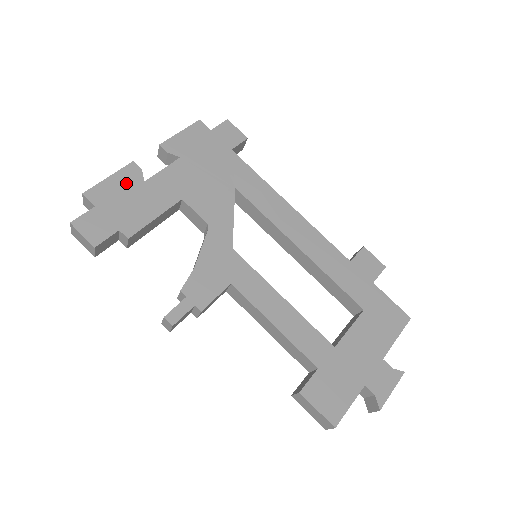
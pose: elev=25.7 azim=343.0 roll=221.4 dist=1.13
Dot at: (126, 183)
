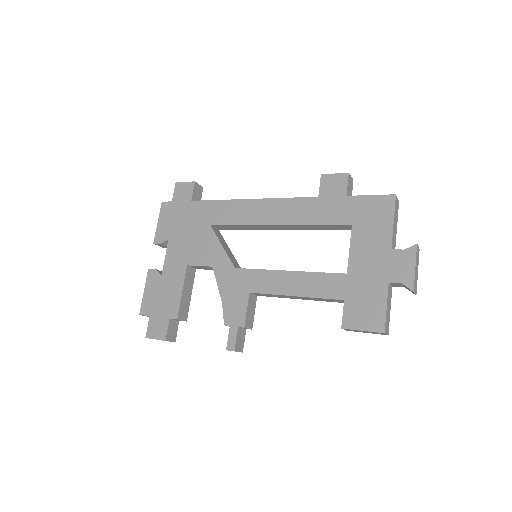
Dot at: (154, 286)
